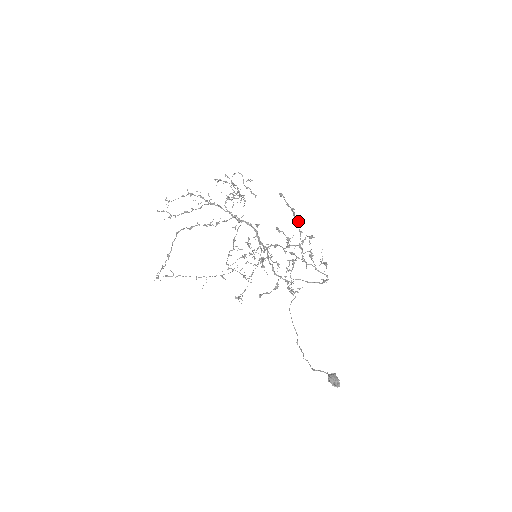
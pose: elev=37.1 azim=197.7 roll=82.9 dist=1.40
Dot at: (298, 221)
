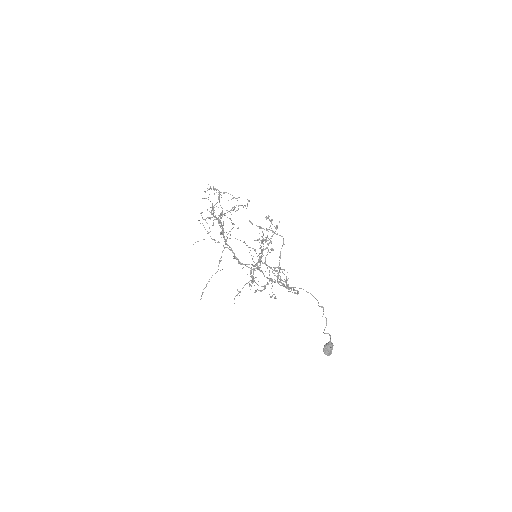
Dot at: (279, 235)
